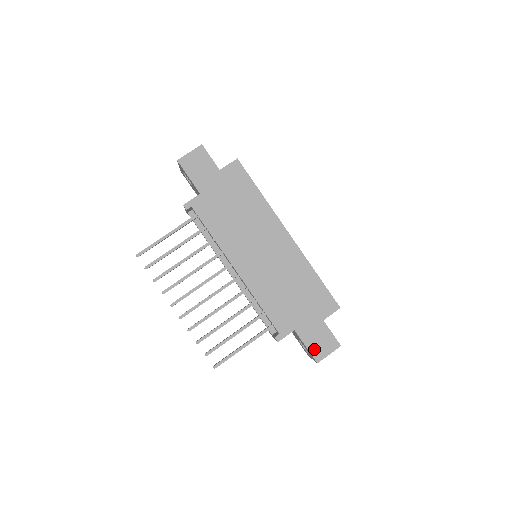
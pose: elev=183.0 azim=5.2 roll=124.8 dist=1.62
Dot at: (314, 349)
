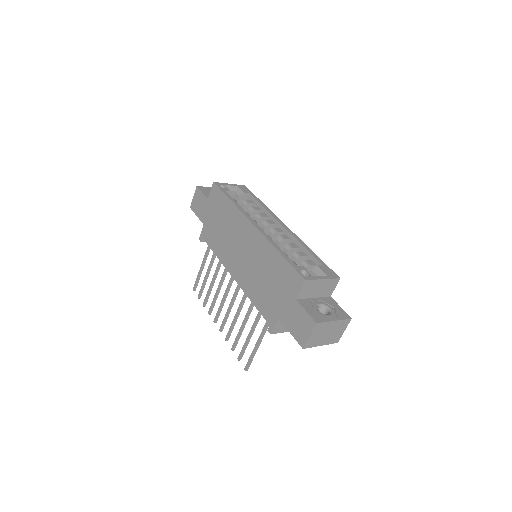
Dot at: (296, 334)
